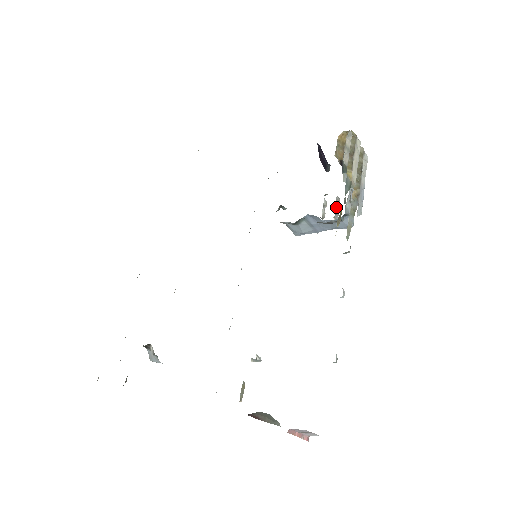
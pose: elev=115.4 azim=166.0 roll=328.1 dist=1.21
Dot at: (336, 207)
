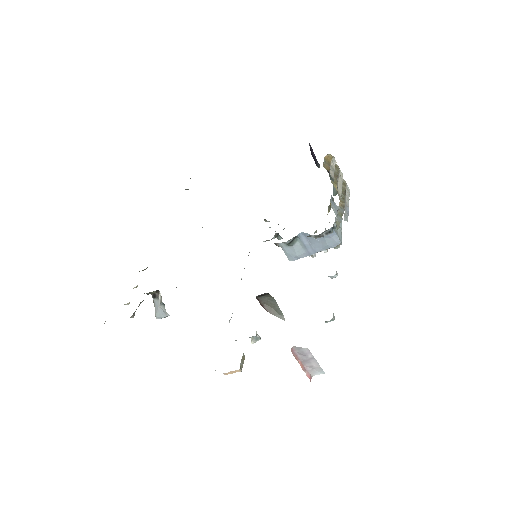
Dot at: occluded
